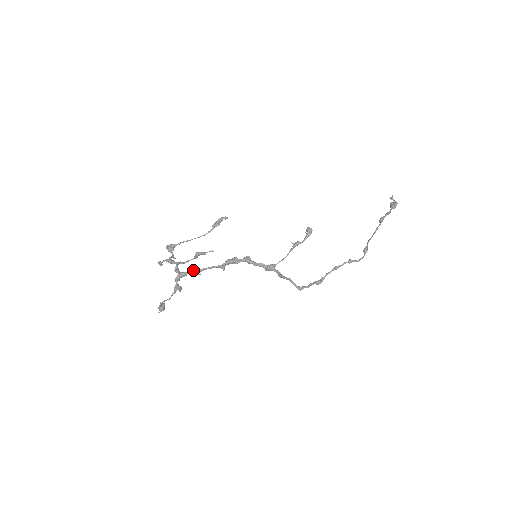
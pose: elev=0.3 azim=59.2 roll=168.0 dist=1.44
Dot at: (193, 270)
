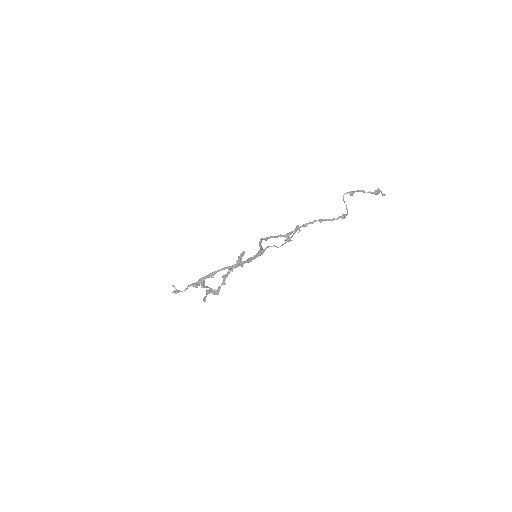
Dot at: (208, 275)
